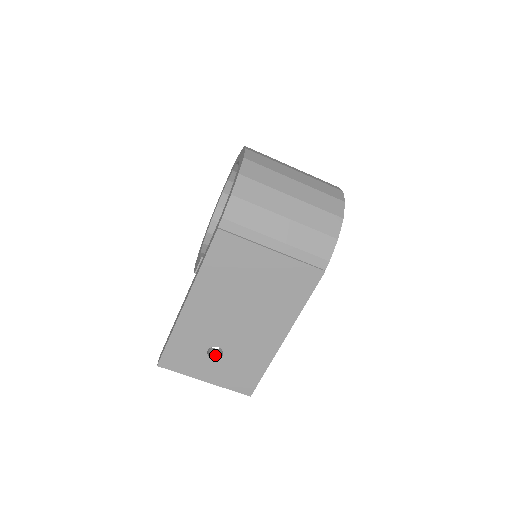
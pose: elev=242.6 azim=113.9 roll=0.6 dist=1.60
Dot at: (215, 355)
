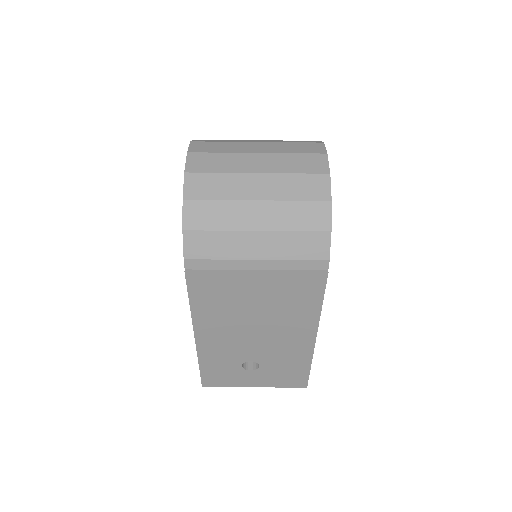
Dot at: (253, 365)
